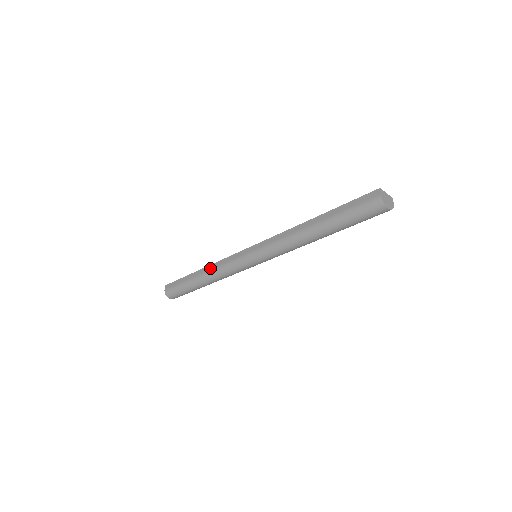
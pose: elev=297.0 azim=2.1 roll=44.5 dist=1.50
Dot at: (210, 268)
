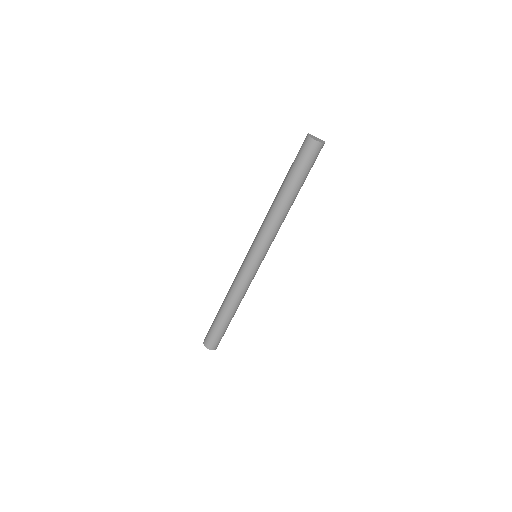
Dot at: (228, 291)
